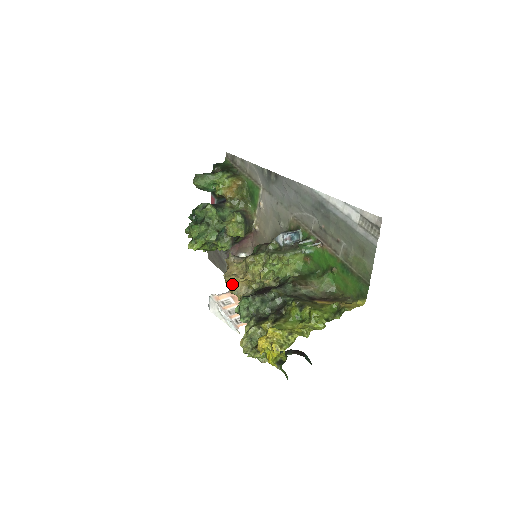
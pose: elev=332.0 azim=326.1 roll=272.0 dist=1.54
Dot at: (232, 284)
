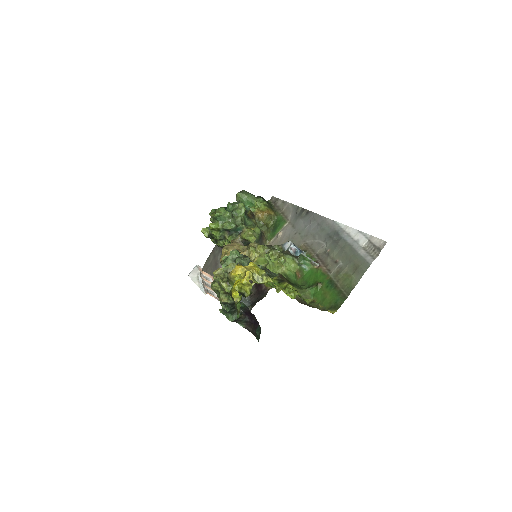
Dot at: (228, 251)
